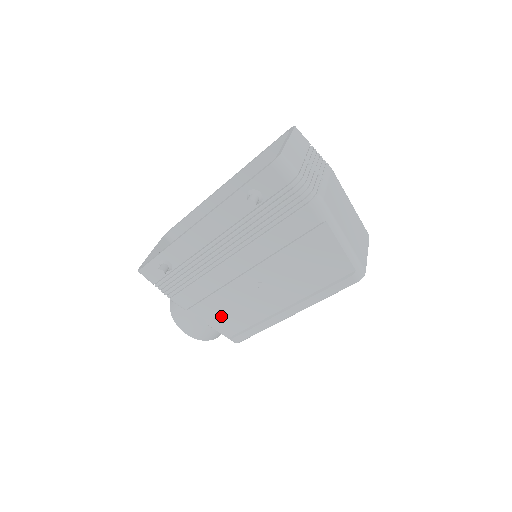
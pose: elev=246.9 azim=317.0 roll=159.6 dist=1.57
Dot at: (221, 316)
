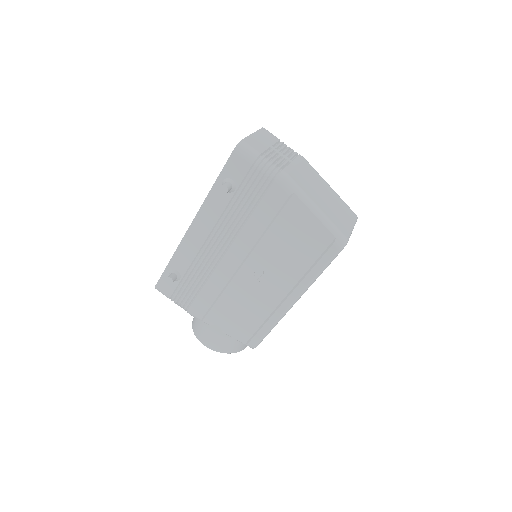
Dot at: (233, 320)
